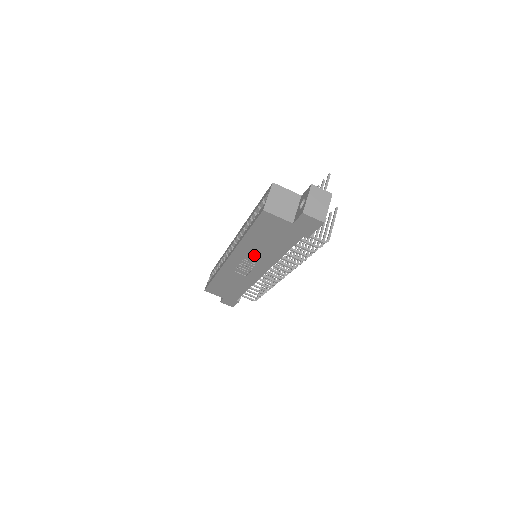
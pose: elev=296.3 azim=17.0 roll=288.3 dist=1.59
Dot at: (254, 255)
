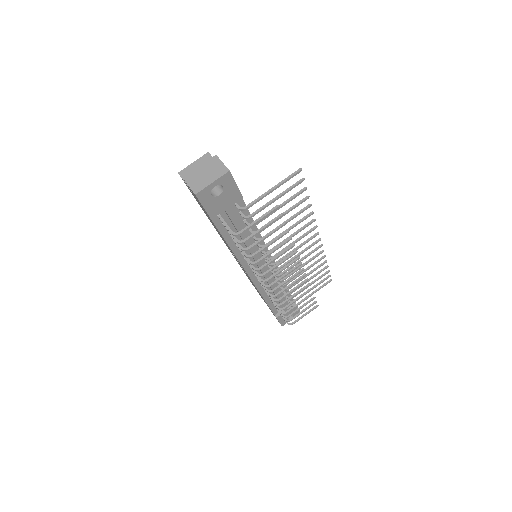
Dot at: occluded
